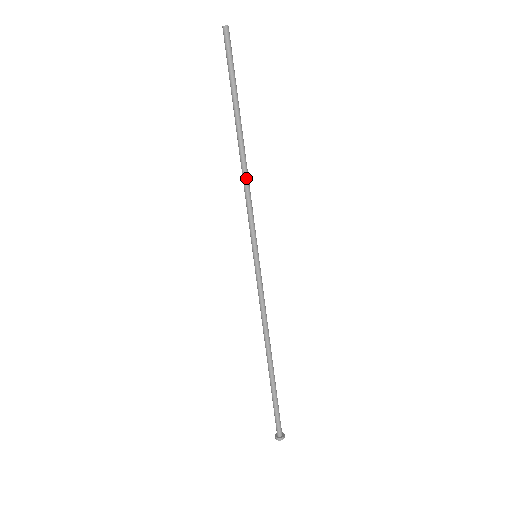
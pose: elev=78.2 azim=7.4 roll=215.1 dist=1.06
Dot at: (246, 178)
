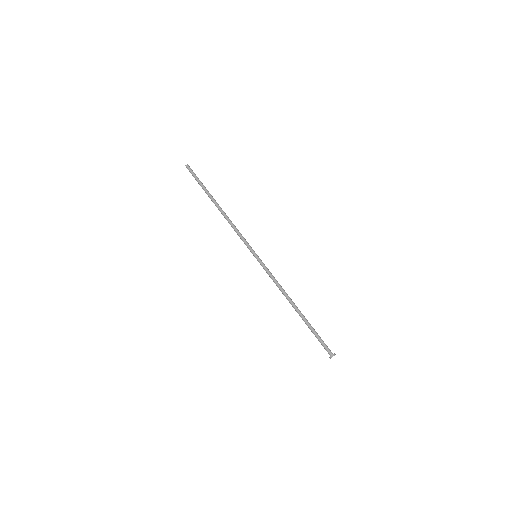
Dot at: (229, 221)
